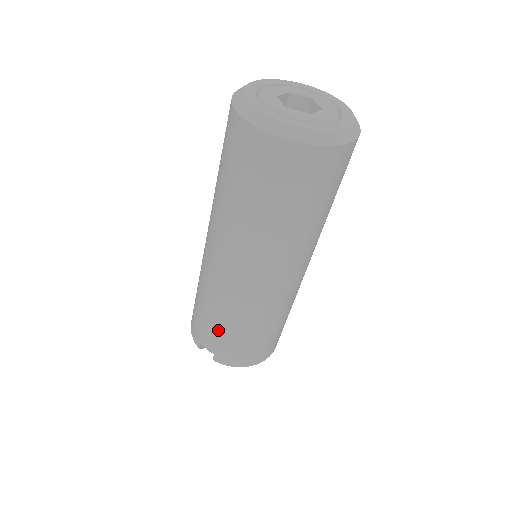
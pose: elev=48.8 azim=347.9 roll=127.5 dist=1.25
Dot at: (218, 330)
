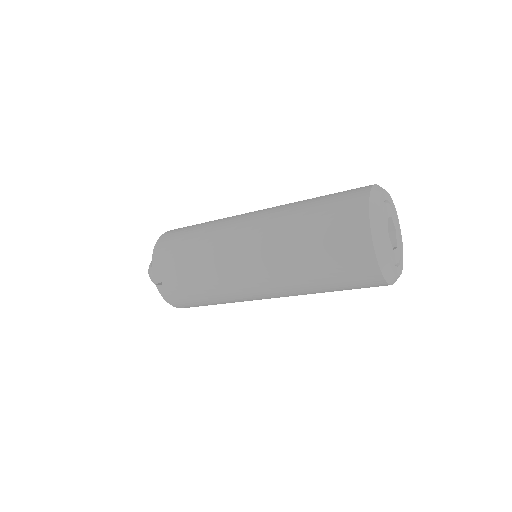
Dot at: (188, 279)
